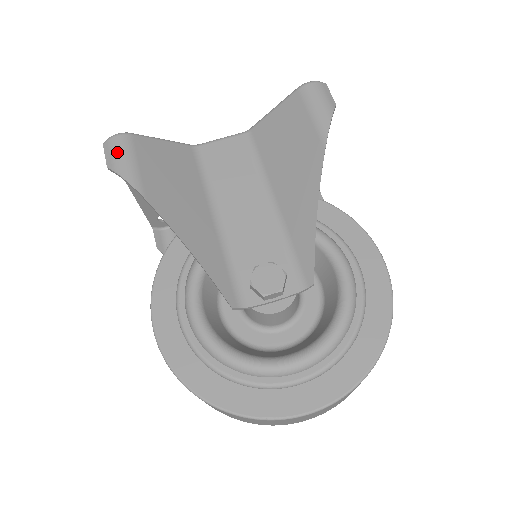
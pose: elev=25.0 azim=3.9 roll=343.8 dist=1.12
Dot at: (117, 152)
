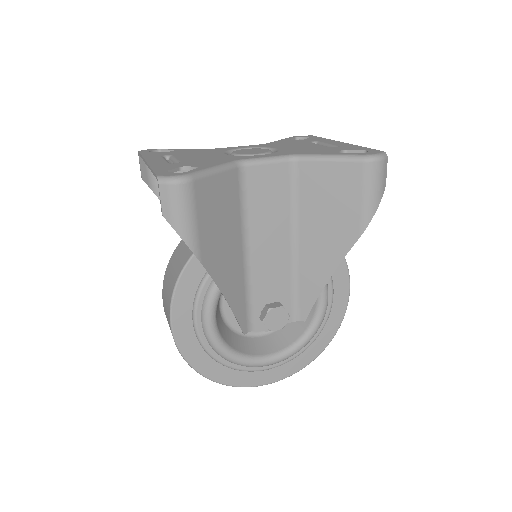
Dot at: (178, 206)
